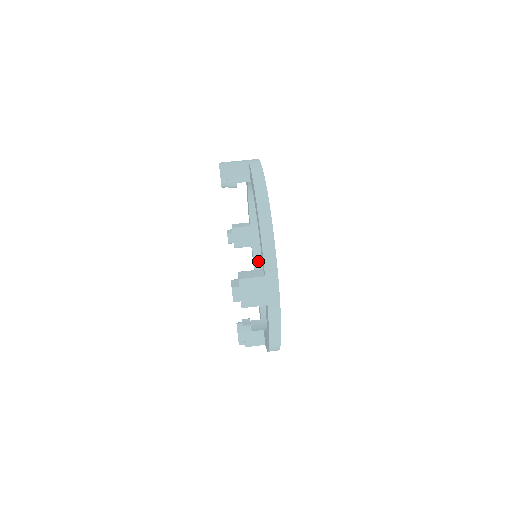
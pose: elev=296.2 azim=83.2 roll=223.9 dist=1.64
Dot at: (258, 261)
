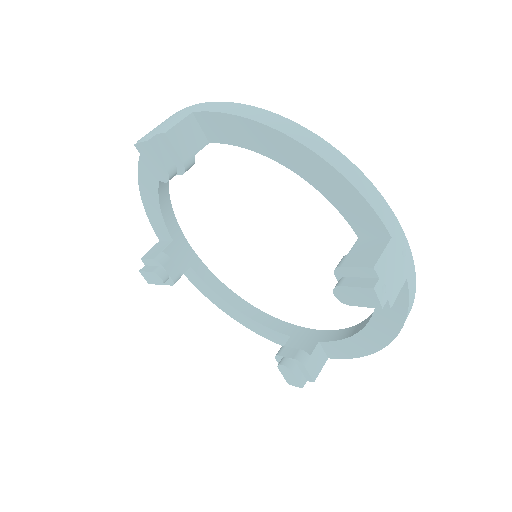
Dot at: (210, 279)
